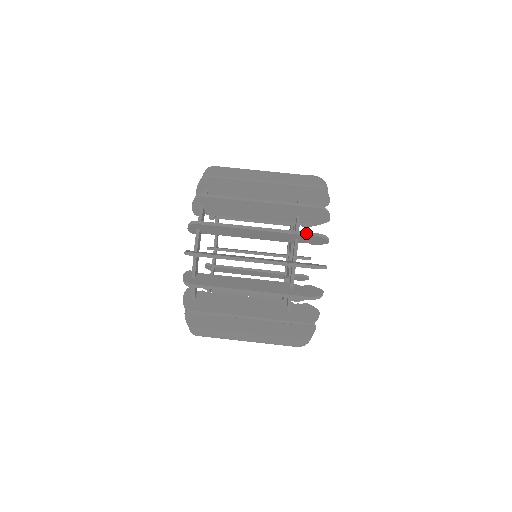
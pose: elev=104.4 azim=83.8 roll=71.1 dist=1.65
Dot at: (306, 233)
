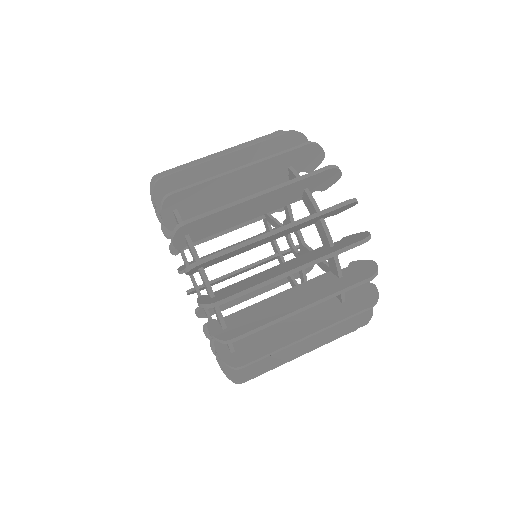
Dot at: (315, 172)
